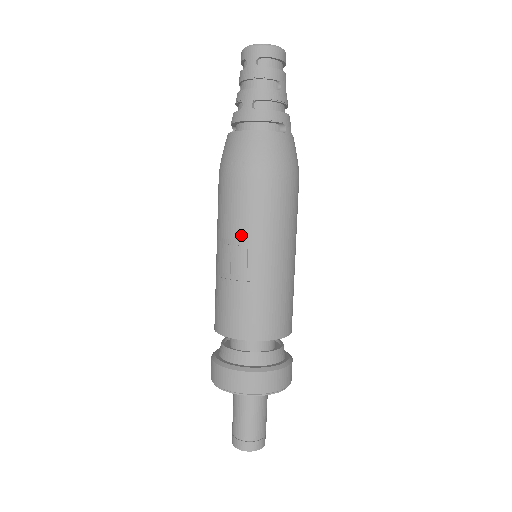
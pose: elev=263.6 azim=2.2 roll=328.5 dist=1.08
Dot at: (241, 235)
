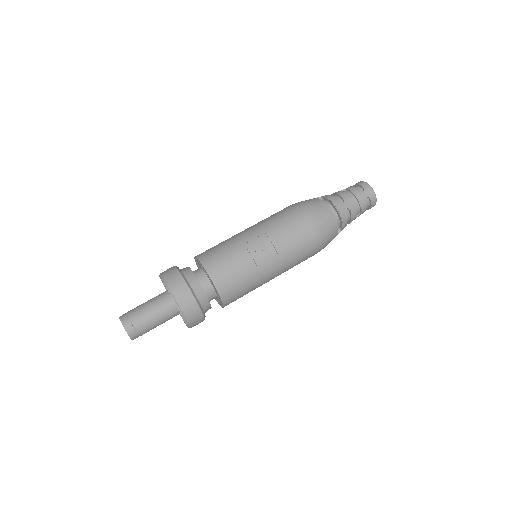
Dot at: (279, 248)
